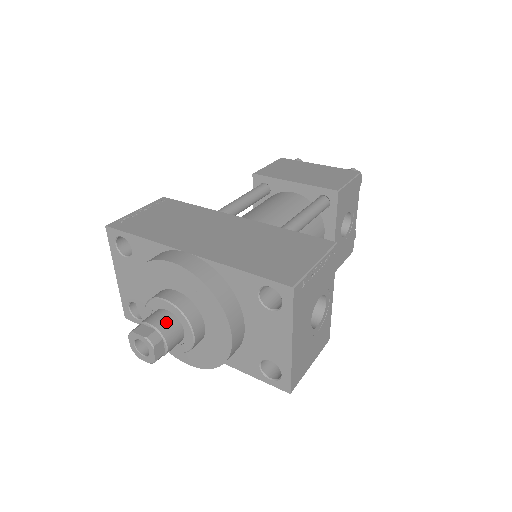
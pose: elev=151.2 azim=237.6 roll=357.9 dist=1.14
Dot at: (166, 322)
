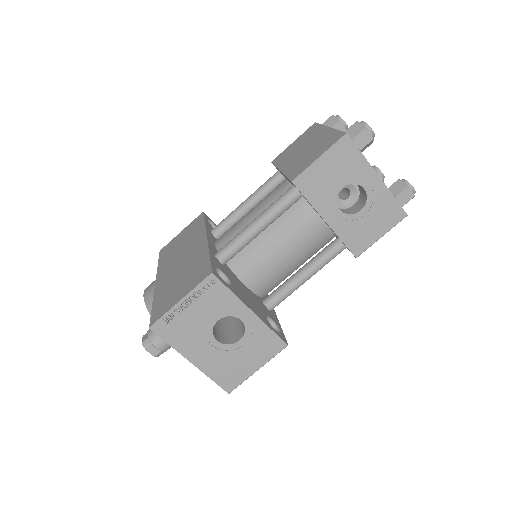
Dot at: occluded
